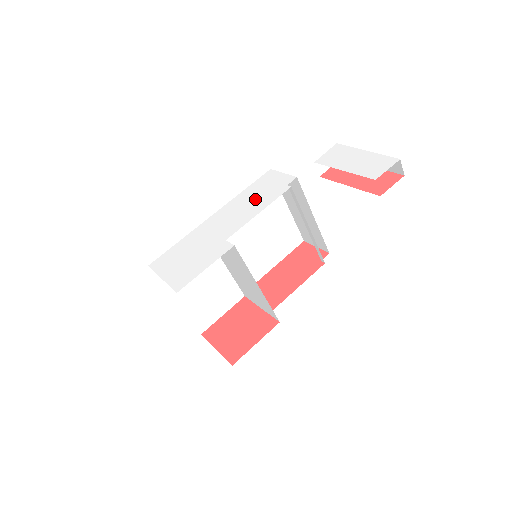
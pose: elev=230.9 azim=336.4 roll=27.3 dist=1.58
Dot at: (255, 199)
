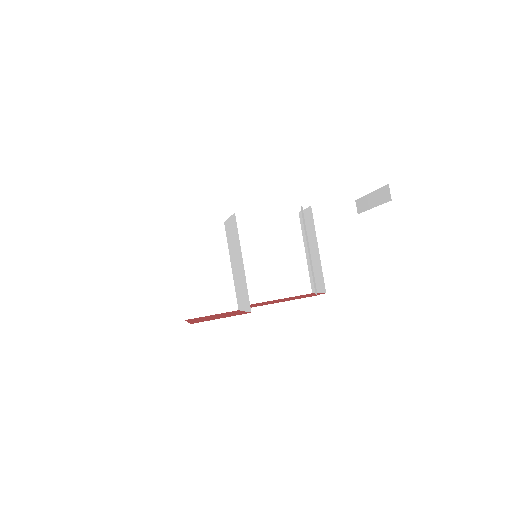
Dot at: occluded
